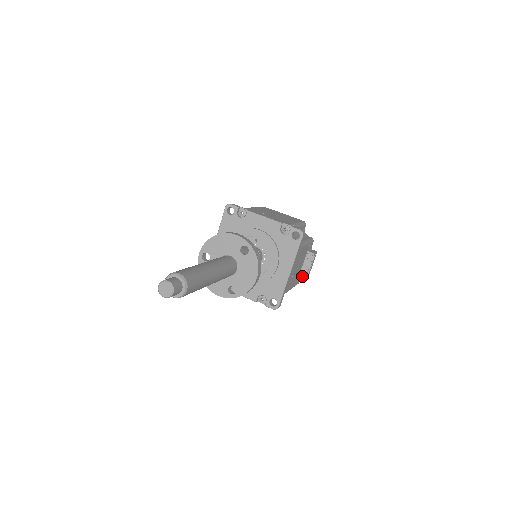
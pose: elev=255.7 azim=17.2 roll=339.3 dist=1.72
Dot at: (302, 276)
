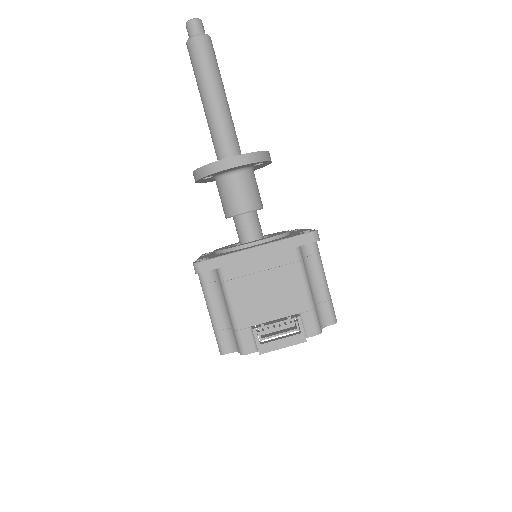
Dot at: (258, 326)
